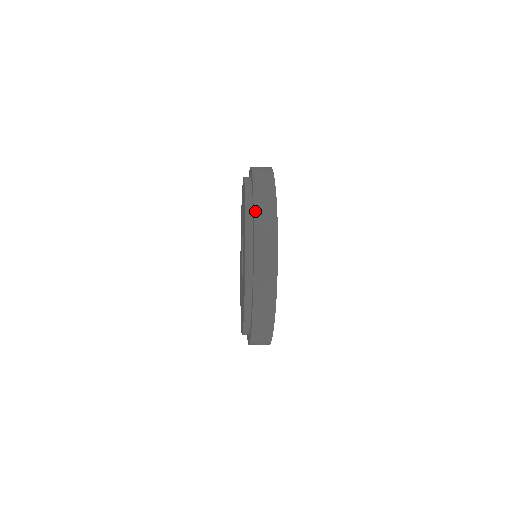
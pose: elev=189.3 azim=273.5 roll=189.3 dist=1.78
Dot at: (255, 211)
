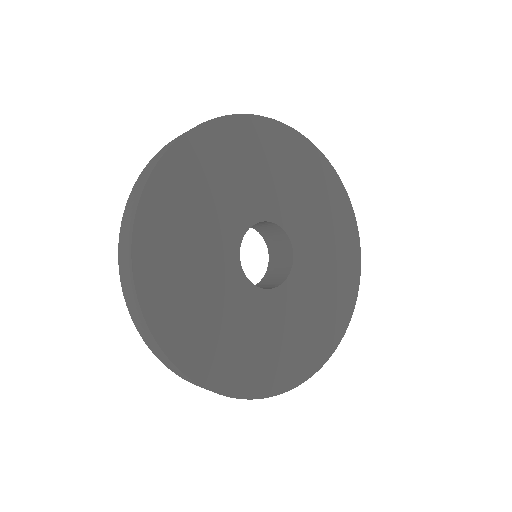
Dot at: occluded
